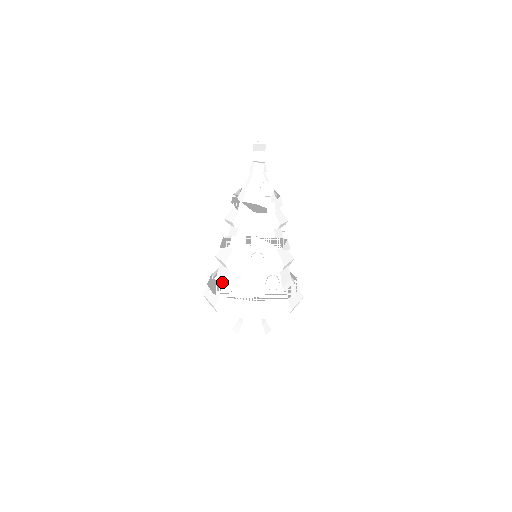
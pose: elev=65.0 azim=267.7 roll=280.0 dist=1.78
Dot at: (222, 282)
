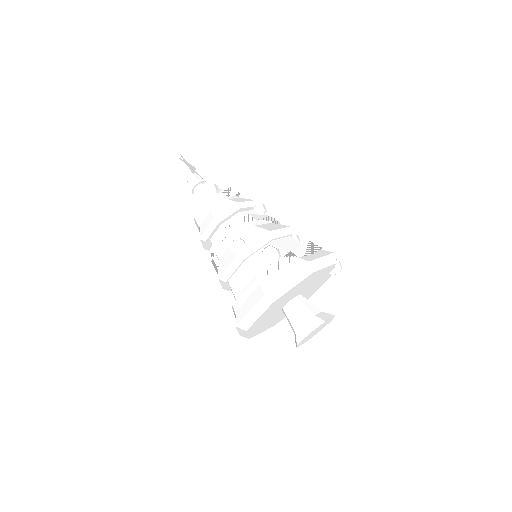
Dot at: occluded
